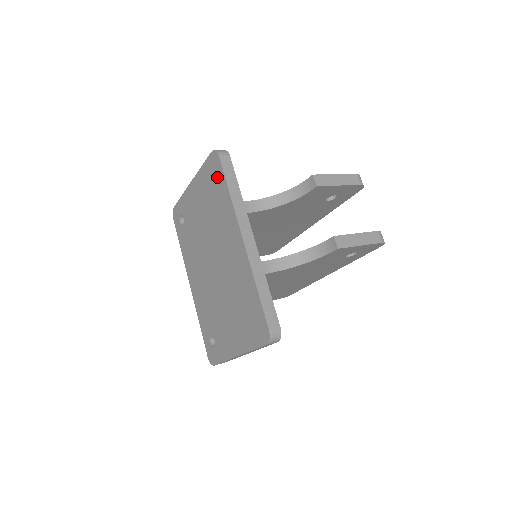
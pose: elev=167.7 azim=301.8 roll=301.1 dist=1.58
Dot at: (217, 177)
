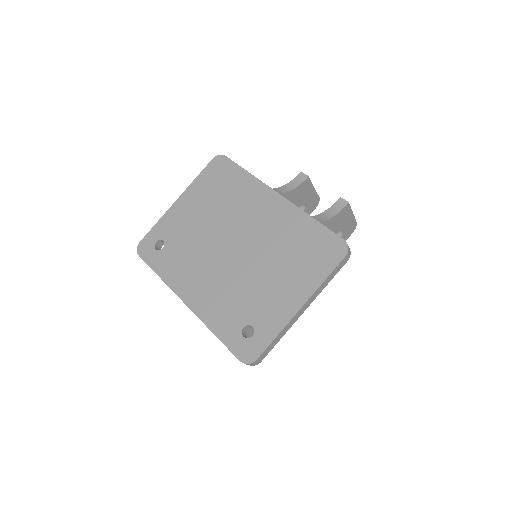
Dot at: (226, 171)
